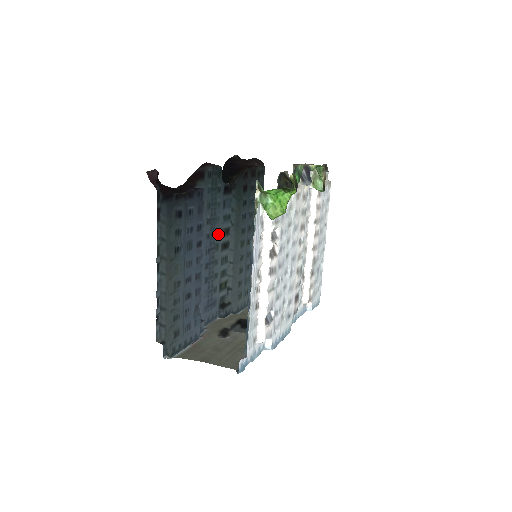
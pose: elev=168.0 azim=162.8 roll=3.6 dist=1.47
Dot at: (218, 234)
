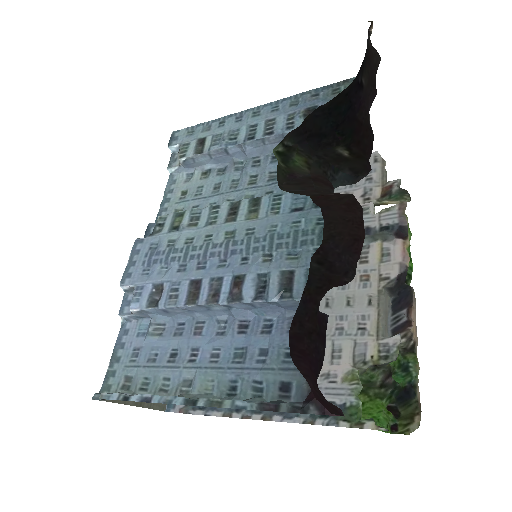
Dot at: (249, 228)
